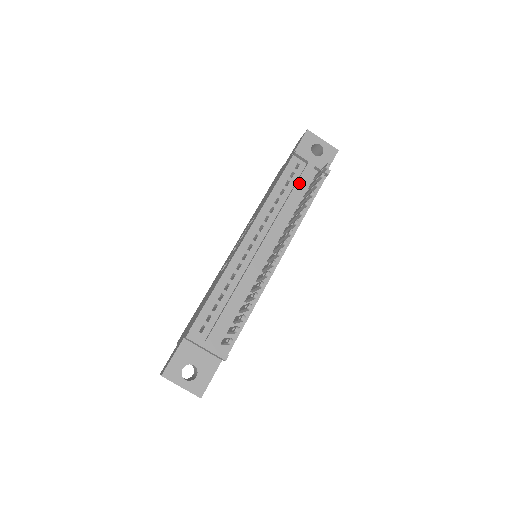
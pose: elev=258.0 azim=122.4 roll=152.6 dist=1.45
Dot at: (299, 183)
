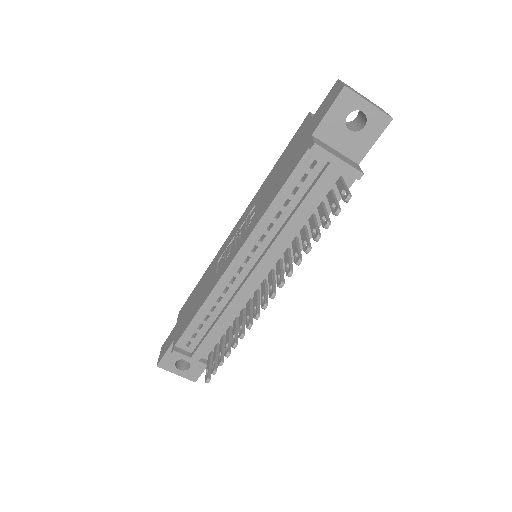
Dot at: (311, 195)
